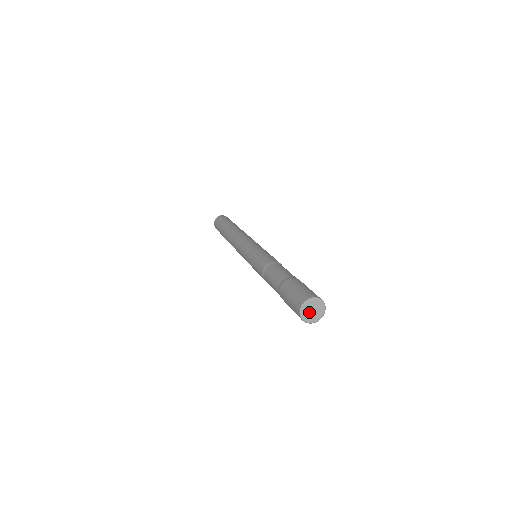
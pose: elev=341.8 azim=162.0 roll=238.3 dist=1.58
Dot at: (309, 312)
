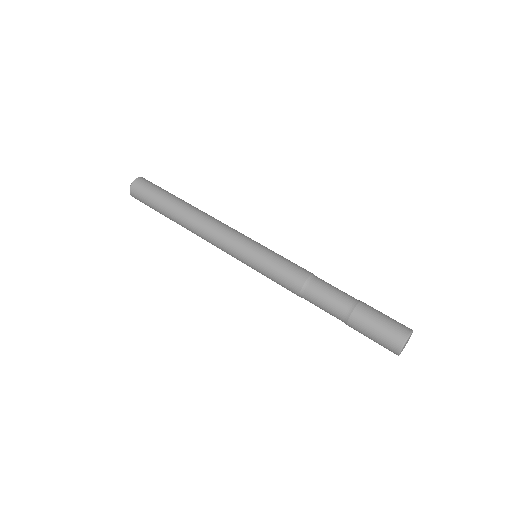
Dot at: occluded
